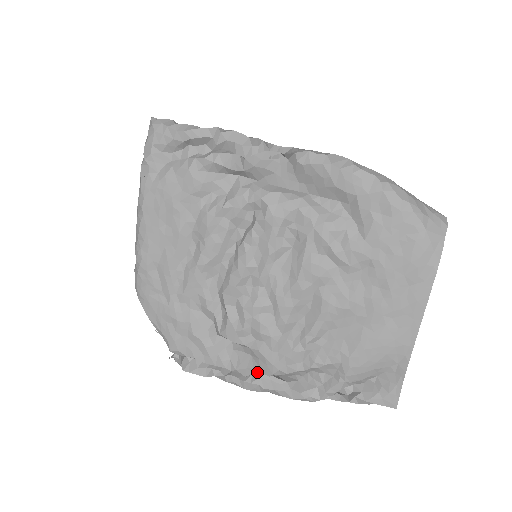
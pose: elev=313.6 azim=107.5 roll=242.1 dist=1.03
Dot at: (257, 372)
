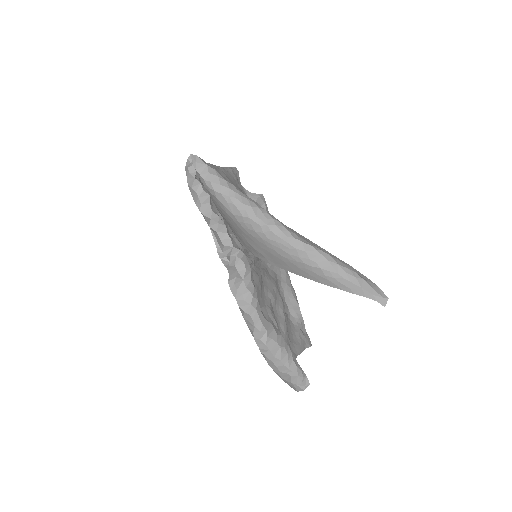
Dot at: occluded
